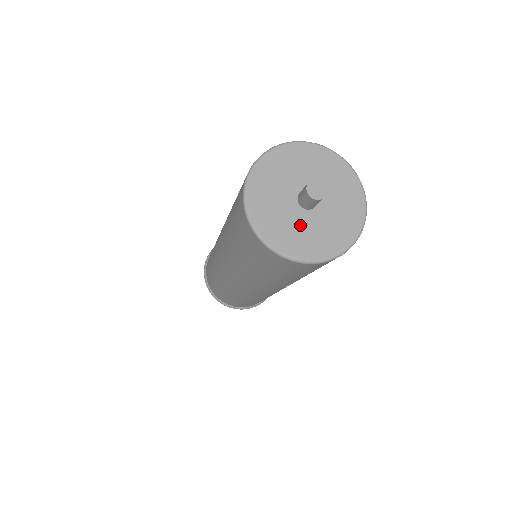
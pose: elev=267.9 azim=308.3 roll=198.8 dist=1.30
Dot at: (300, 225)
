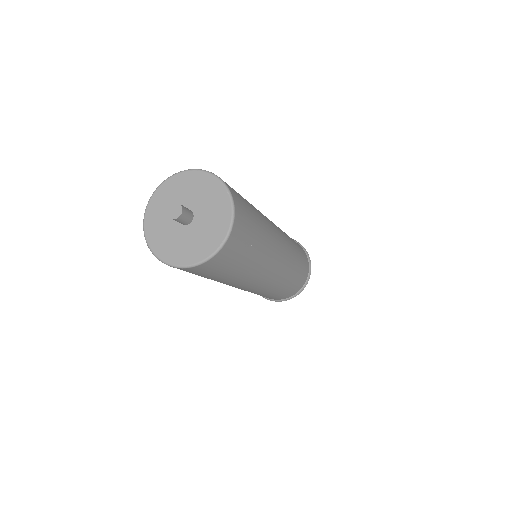
Dot at: (183, 239)
